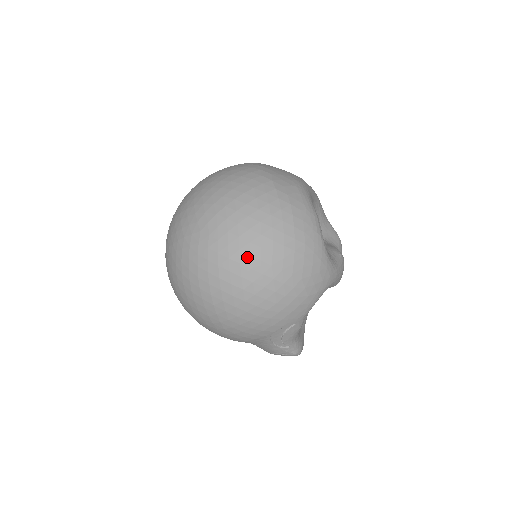
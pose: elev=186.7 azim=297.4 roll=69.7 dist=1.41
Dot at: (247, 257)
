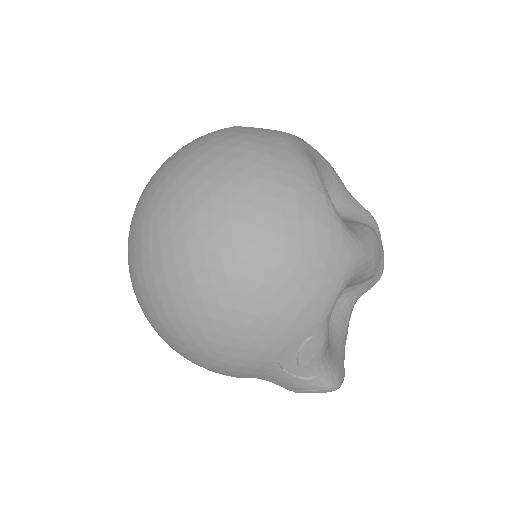
Dot at: (211, 236)
